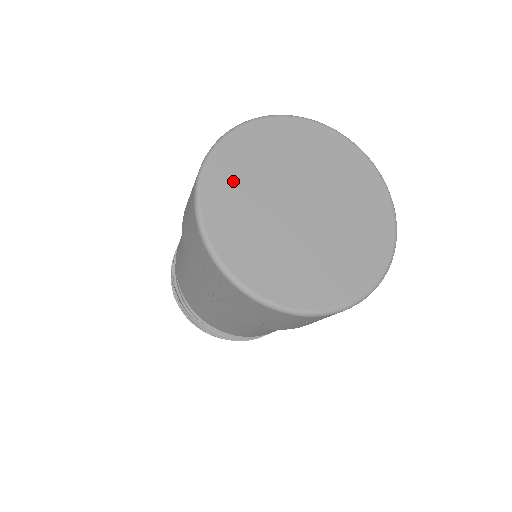
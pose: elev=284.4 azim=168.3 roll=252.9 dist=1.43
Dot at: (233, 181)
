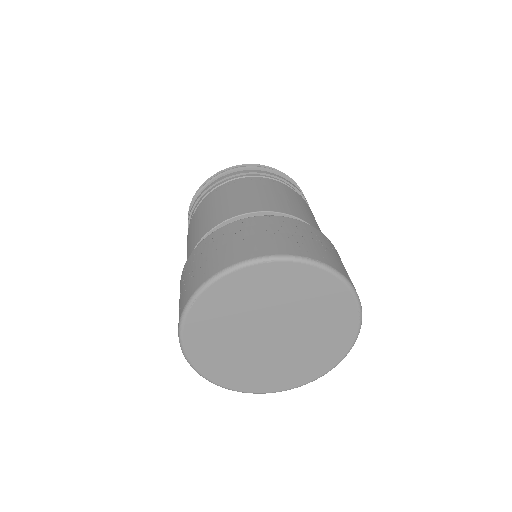
Dot at: (217, 311)
